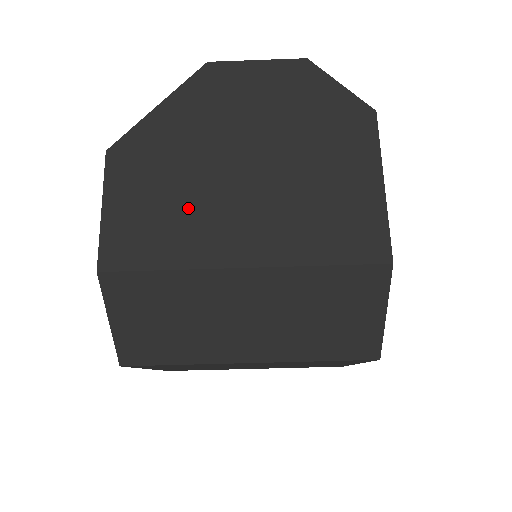
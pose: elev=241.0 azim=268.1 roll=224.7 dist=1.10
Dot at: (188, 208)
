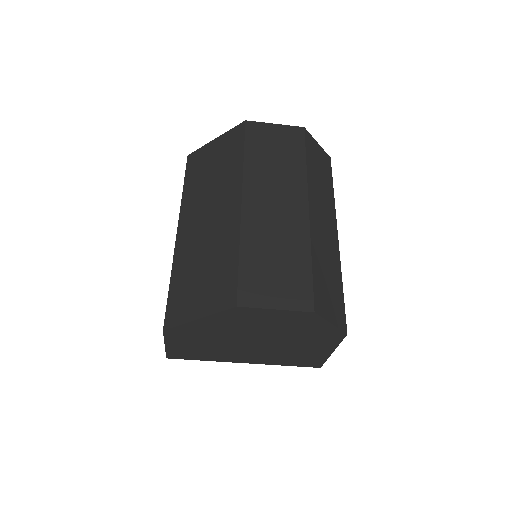
Dot at: (217, 349)
